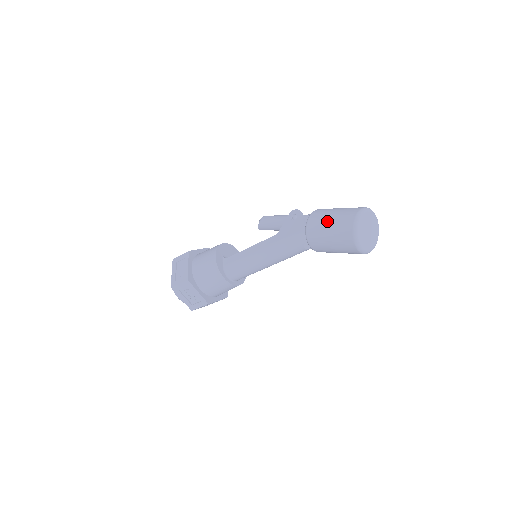
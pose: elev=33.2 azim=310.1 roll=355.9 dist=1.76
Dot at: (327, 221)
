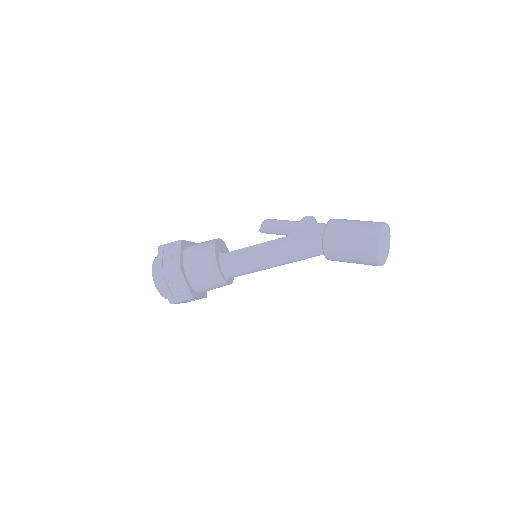
Dot at: (350, 229)
